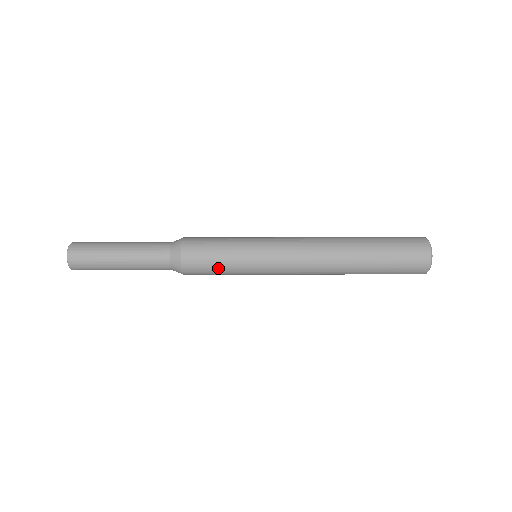
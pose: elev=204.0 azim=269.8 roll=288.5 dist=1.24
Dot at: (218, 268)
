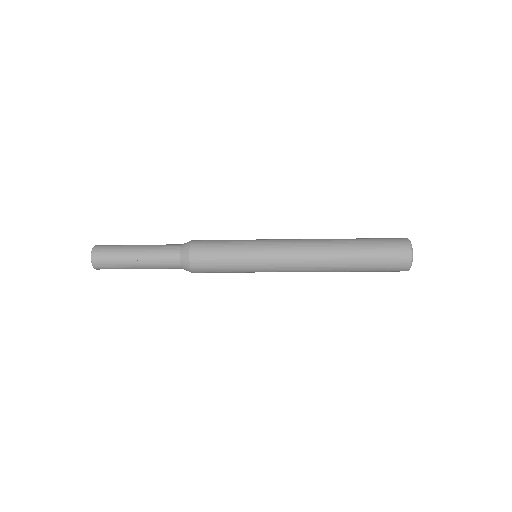
Dot at: (223, 272)
